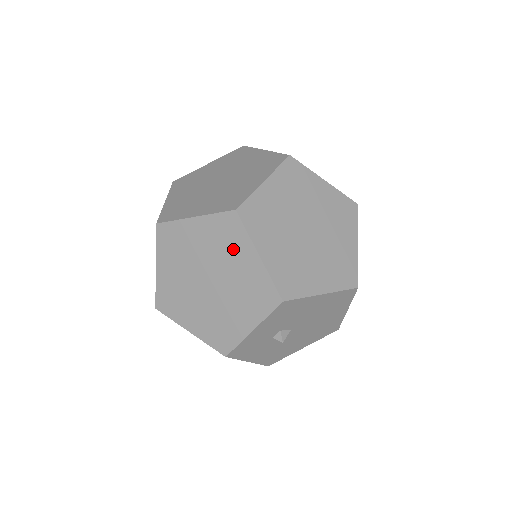
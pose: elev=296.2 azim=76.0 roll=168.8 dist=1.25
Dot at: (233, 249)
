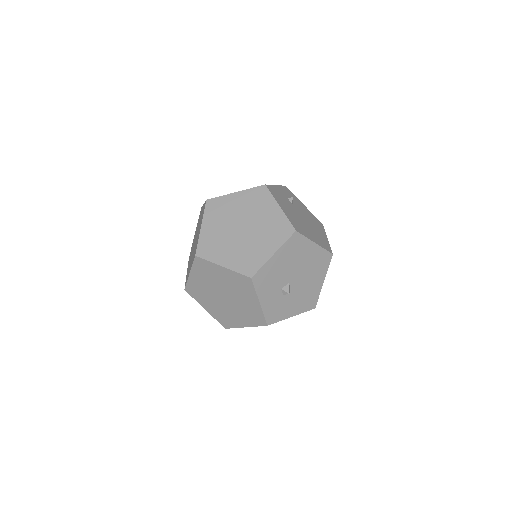
Dot at: (213, 273)
